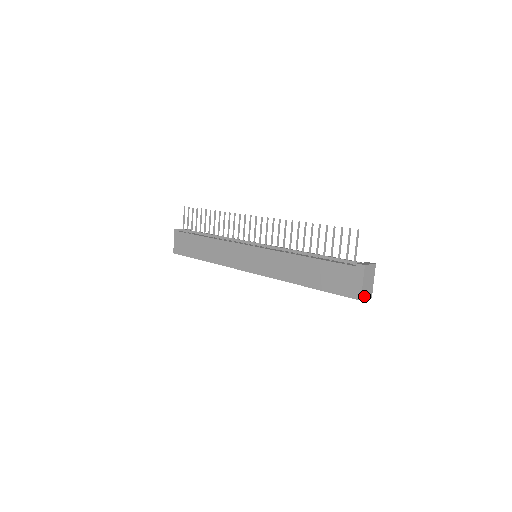
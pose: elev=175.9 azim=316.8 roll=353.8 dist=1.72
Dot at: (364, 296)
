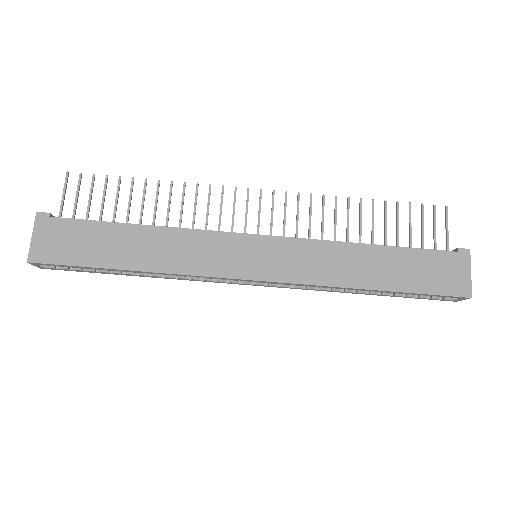
Dot at: occluded
